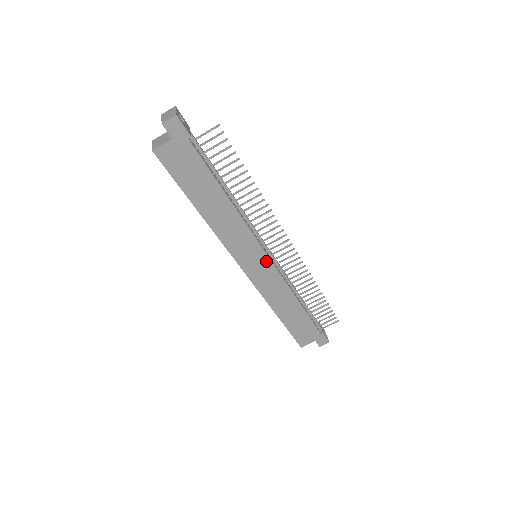
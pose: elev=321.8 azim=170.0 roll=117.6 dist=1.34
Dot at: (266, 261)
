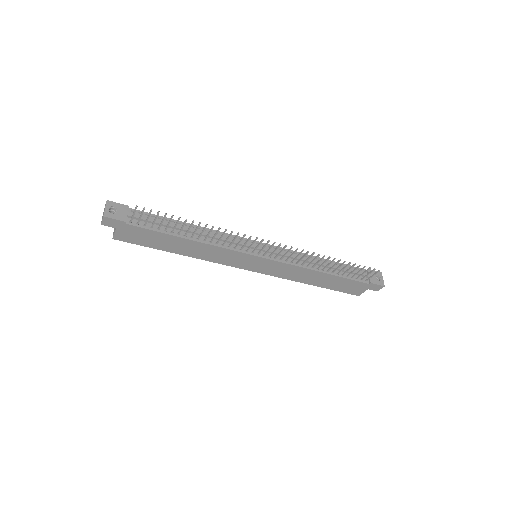
Dot at: (263, 260)
